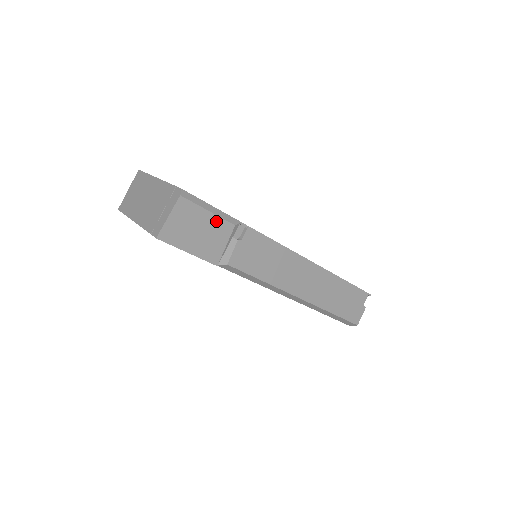
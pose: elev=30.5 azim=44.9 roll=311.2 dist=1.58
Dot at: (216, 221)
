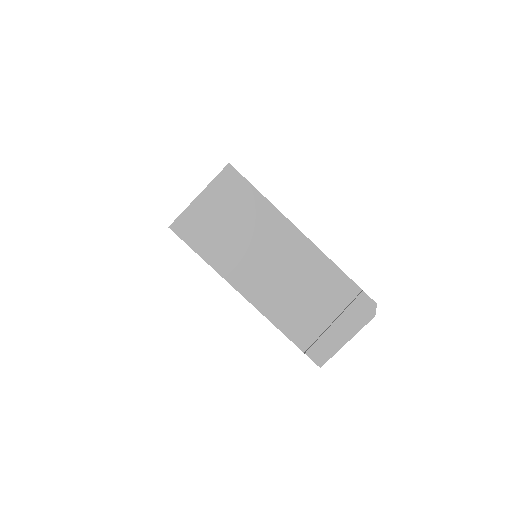
Dot at: occluded
